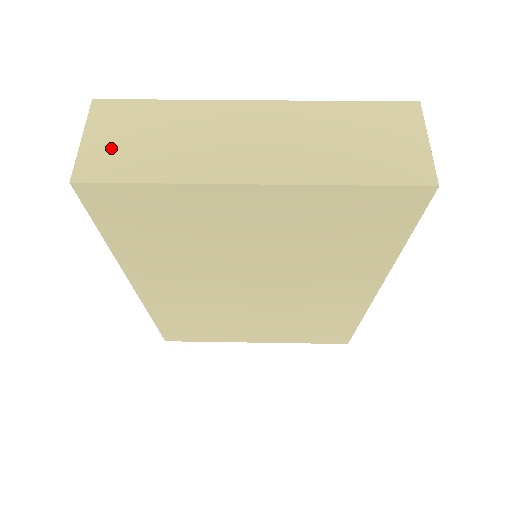
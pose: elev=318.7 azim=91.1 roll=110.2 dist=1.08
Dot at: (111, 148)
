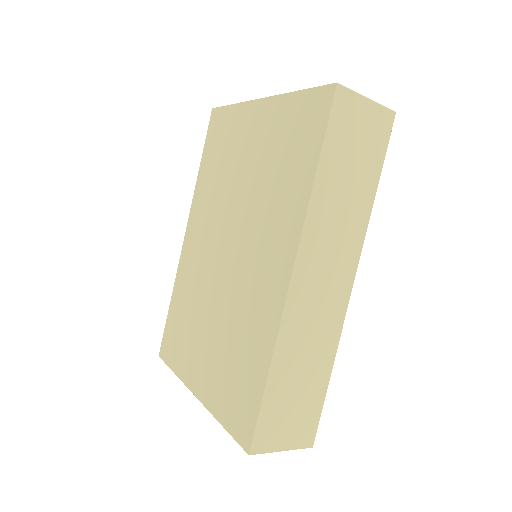
Dot at: occluded
